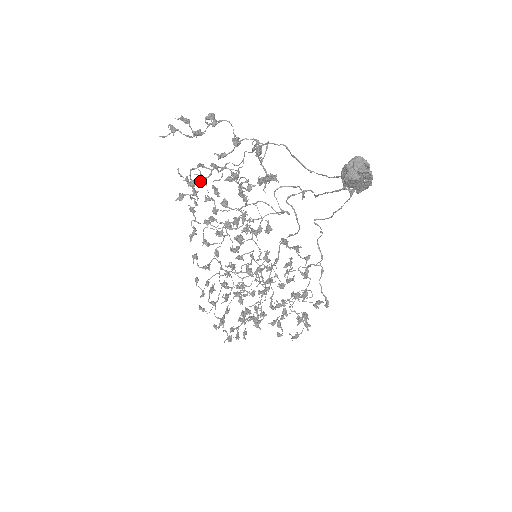
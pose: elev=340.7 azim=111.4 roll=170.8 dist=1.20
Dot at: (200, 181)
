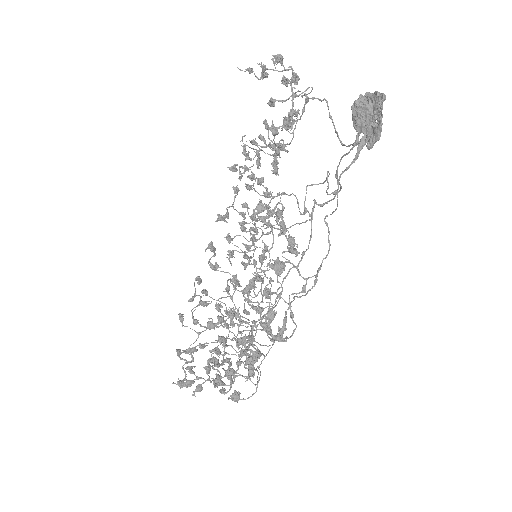
Dot at: (251, 143)
